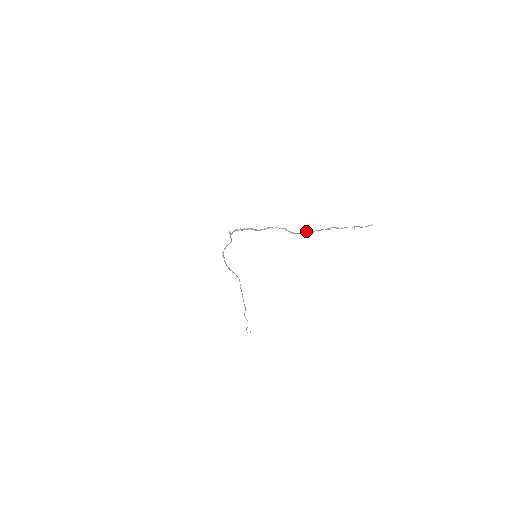
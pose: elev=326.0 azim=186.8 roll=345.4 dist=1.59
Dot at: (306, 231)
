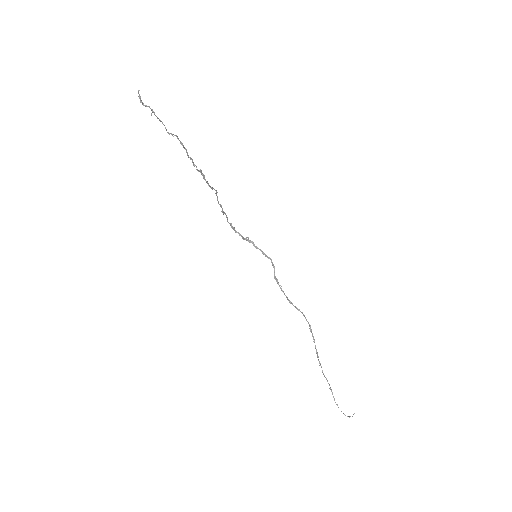
Dot at: (199, 171)
